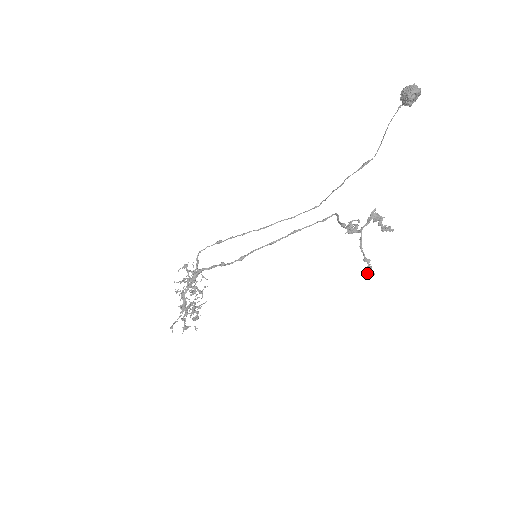
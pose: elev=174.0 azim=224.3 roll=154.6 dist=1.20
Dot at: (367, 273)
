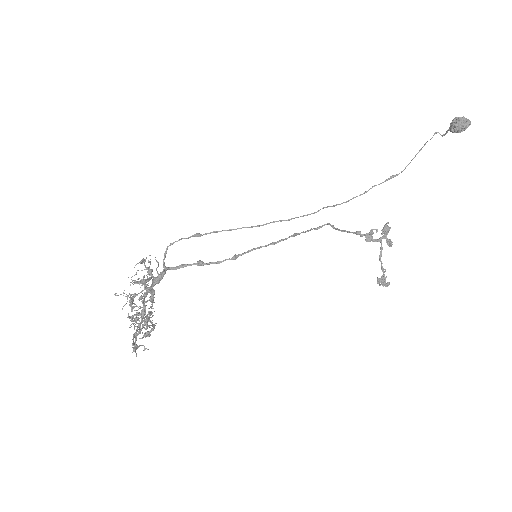
Dot at: (384, 282)
